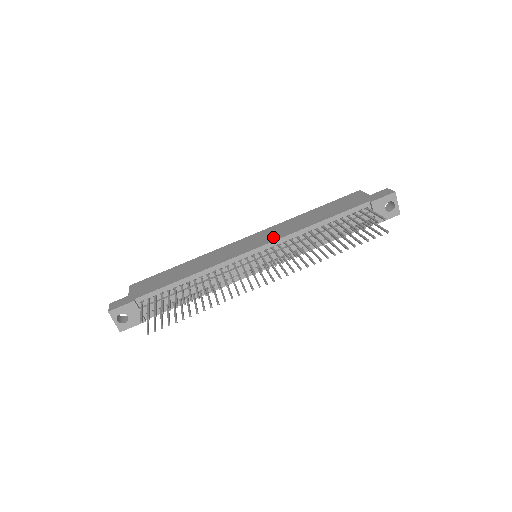
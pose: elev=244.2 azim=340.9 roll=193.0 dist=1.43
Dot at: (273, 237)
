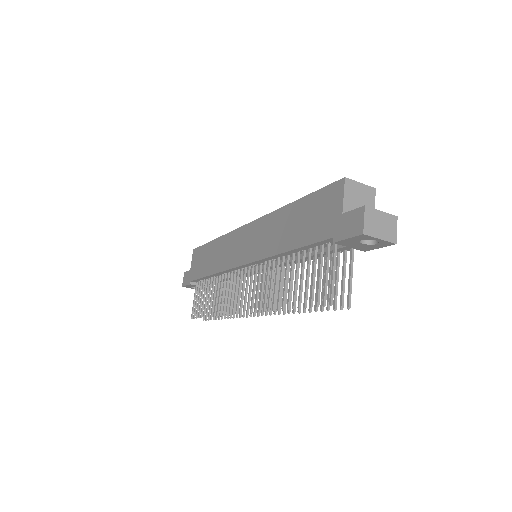
Dot at: (255, 251)
